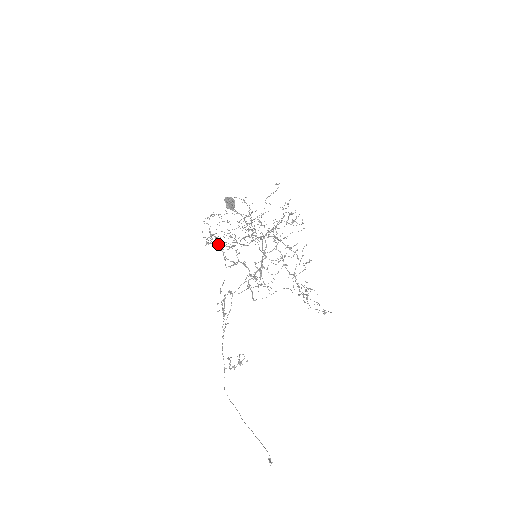
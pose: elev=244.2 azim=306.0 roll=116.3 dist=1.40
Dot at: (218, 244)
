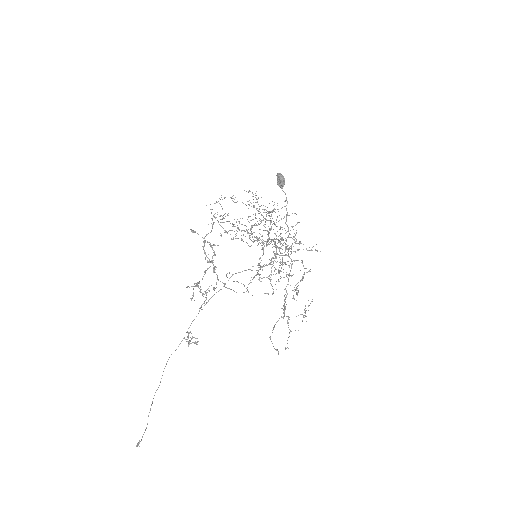
Dot at: (207, 234)
